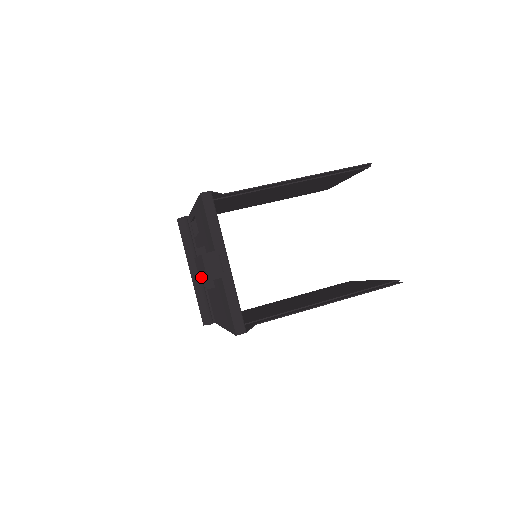
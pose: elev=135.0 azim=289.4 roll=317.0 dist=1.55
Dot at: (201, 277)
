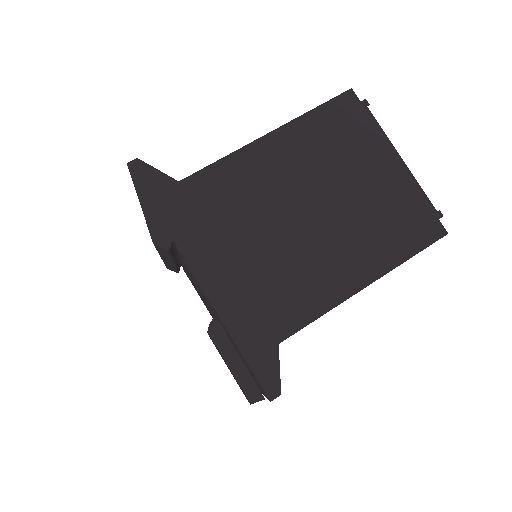
Dot at: occluded
